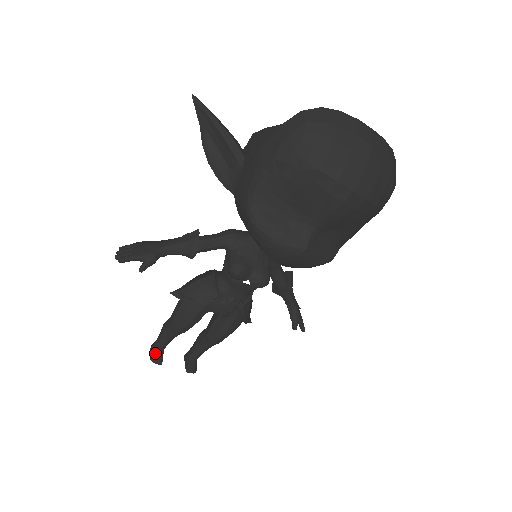
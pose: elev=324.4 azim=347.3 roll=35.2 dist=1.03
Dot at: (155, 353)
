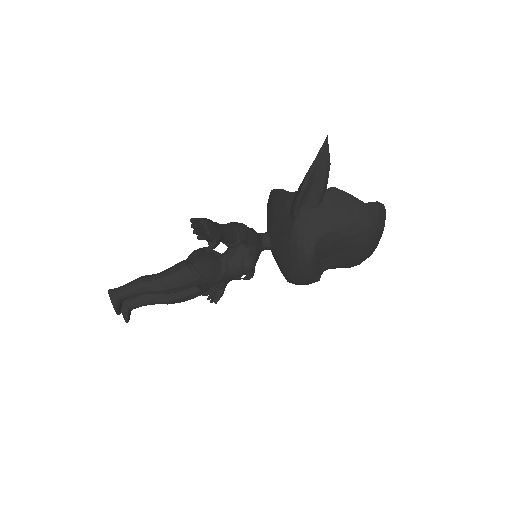
Dot at: (119, 303)
